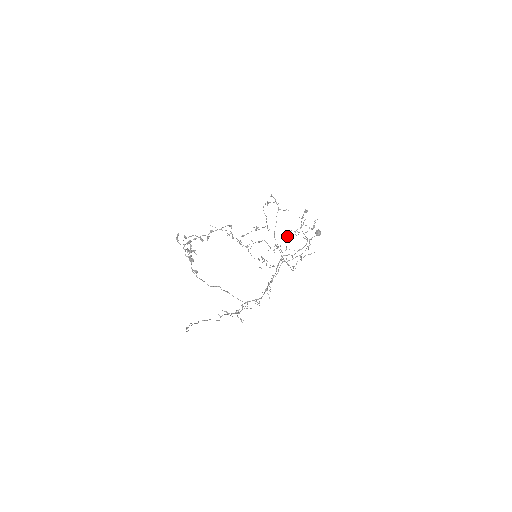
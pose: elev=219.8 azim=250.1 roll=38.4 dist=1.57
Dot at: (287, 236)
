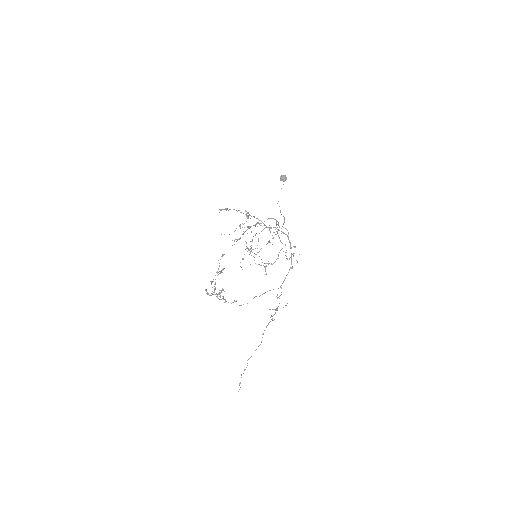
Dot at: occluded
